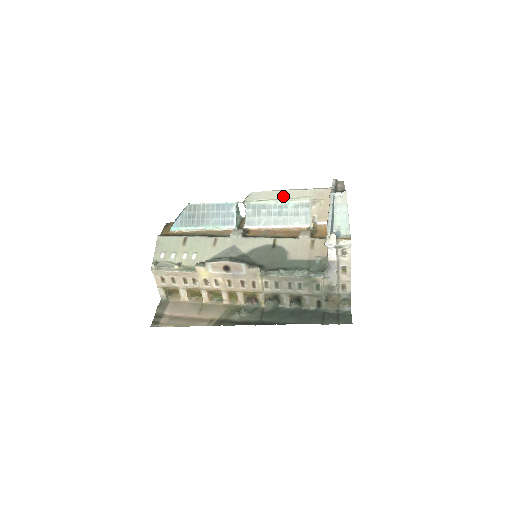
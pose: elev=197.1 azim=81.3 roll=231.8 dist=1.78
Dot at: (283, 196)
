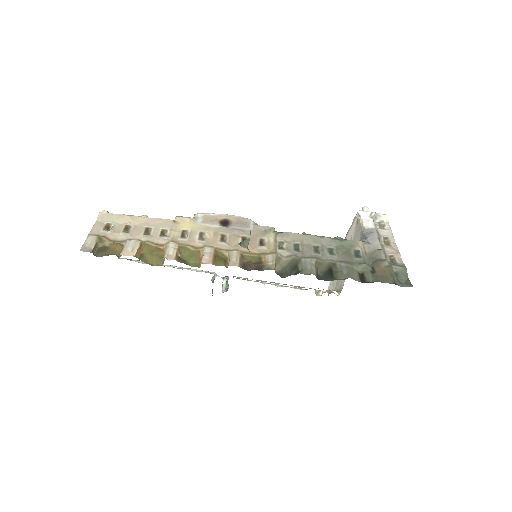
Dot at: occluded
